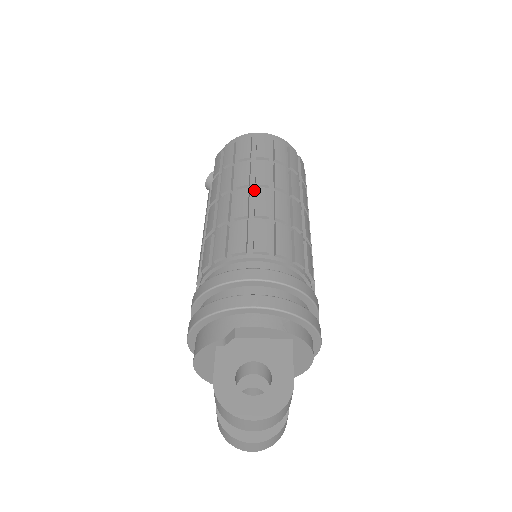
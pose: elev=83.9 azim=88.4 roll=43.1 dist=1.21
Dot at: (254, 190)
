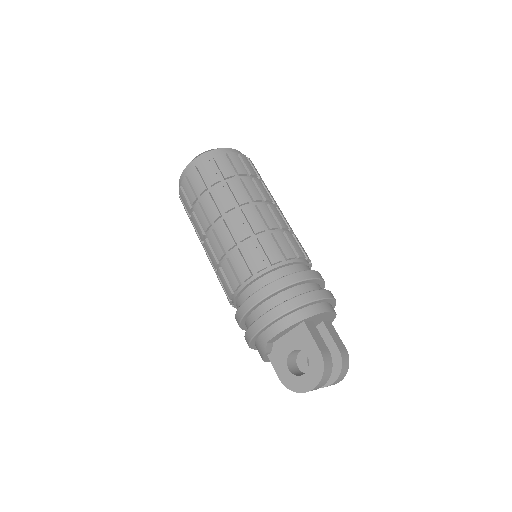
Dot at: (215, 226)
